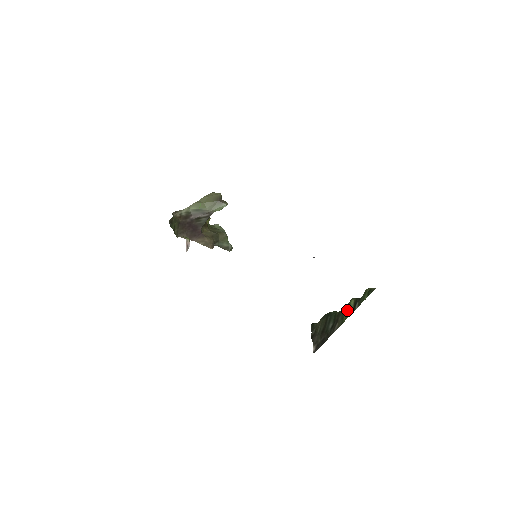
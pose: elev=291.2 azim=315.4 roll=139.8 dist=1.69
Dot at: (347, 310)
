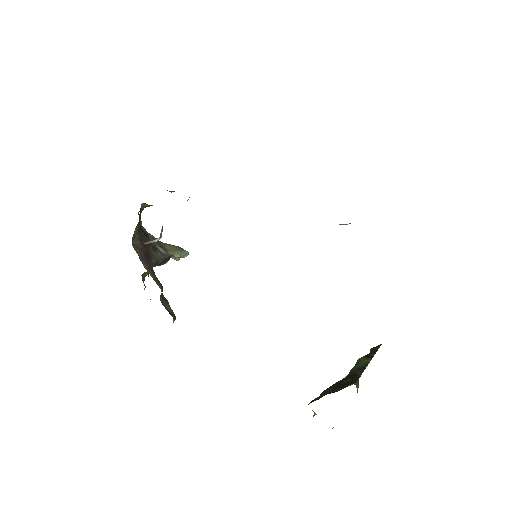
Dot at: (361, 364)
